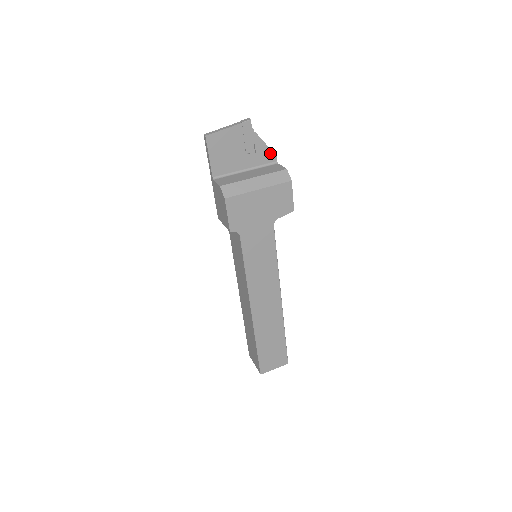
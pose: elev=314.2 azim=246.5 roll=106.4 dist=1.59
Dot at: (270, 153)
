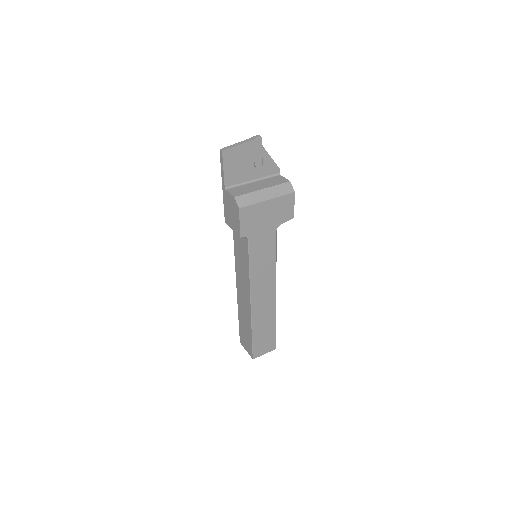
Dot at: (274, 166)
